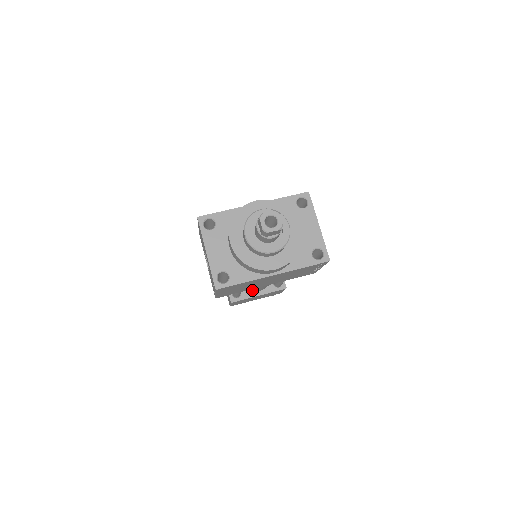
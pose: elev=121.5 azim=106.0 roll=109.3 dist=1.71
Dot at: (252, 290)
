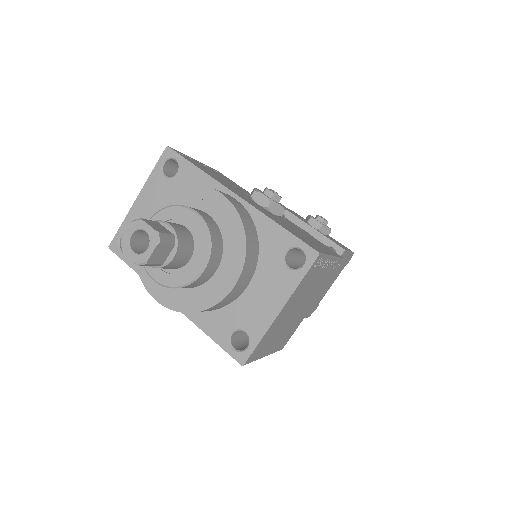
Dot at: occluded
